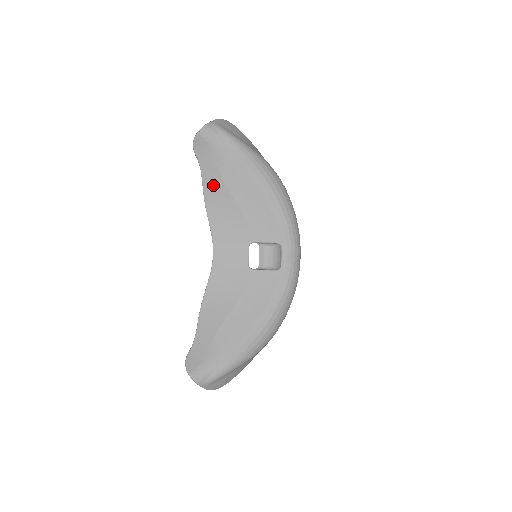
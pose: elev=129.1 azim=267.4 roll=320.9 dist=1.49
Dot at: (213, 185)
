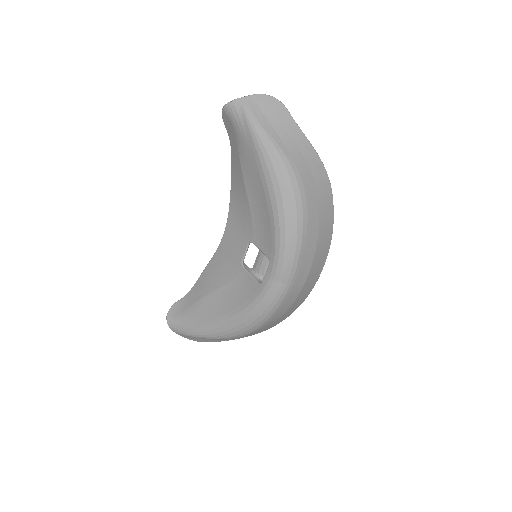
Dot at: (236, 166)
